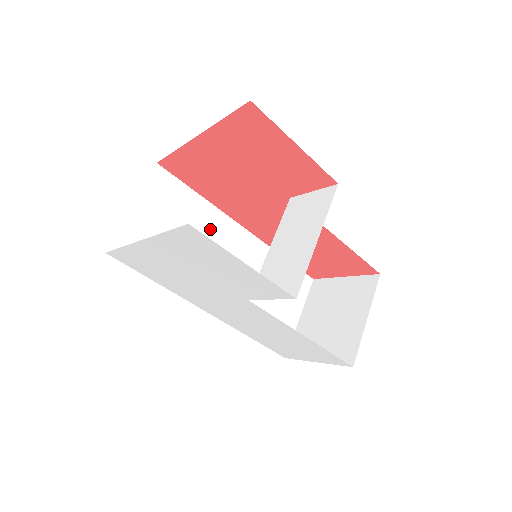
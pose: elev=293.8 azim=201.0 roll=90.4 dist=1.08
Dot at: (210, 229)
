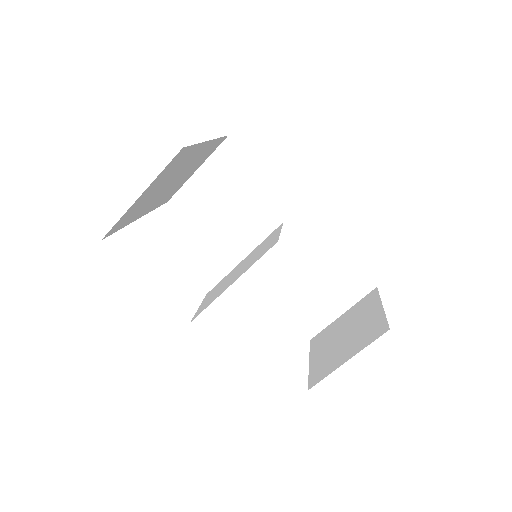
Dot at: (266, 206)
